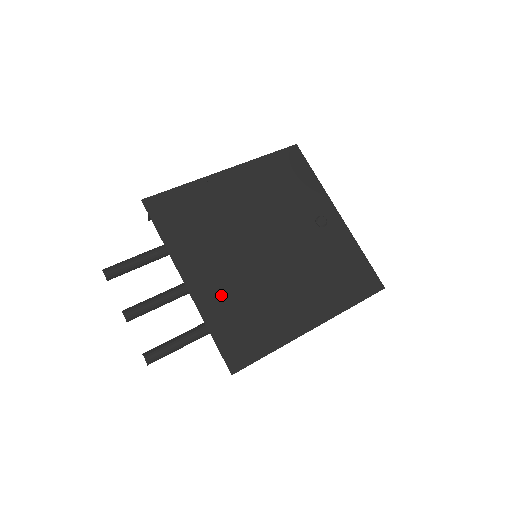
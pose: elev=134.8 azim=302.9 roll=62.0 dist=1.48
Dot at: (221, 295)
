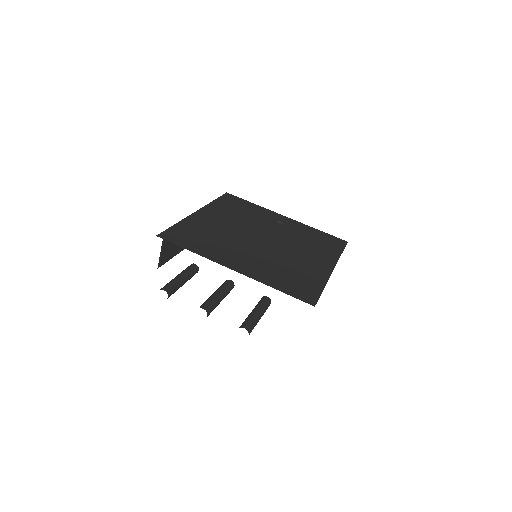
Dot at: (262, 269)
